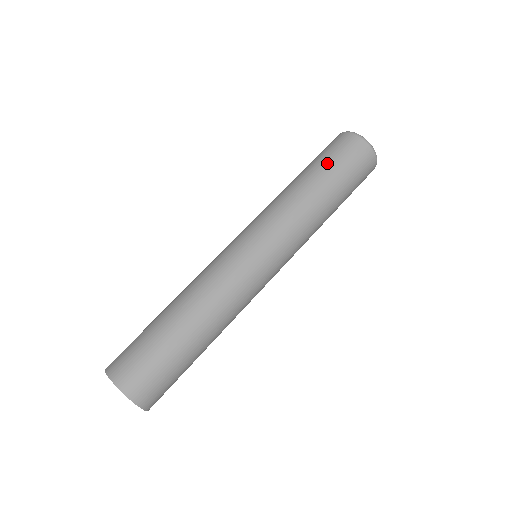
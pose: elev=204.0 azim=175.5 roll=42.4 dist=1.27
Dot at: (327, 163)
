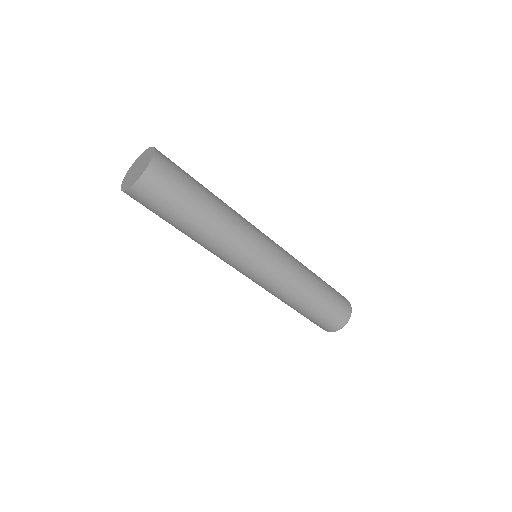
Dot at: (329, 285)
